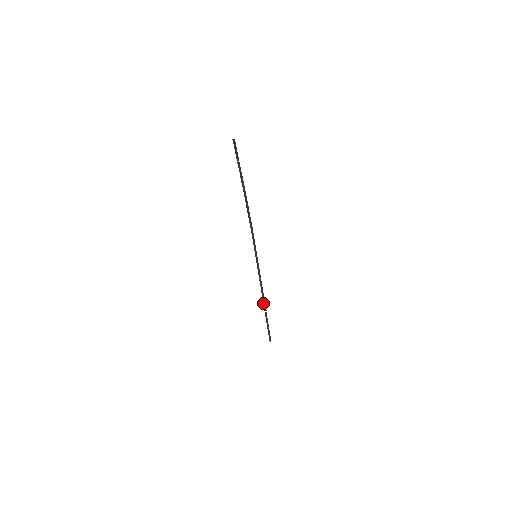
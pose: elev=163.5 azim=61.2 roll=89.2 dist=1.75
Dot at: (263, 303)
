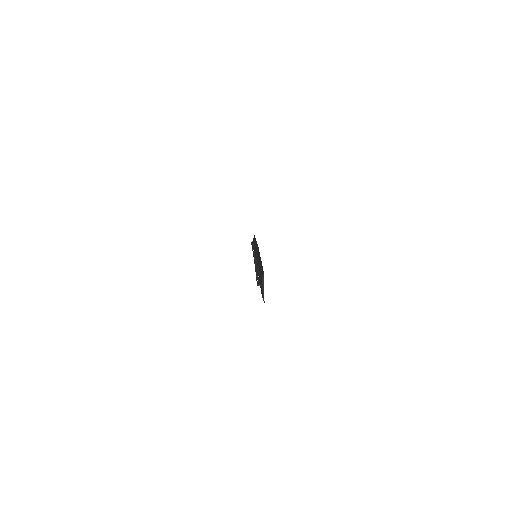
Dot at: (252, 246)
